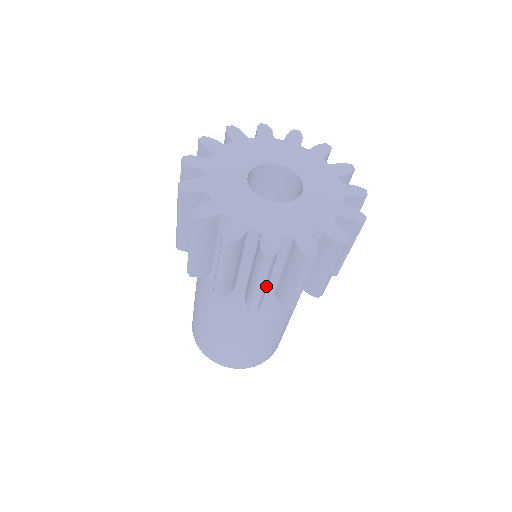
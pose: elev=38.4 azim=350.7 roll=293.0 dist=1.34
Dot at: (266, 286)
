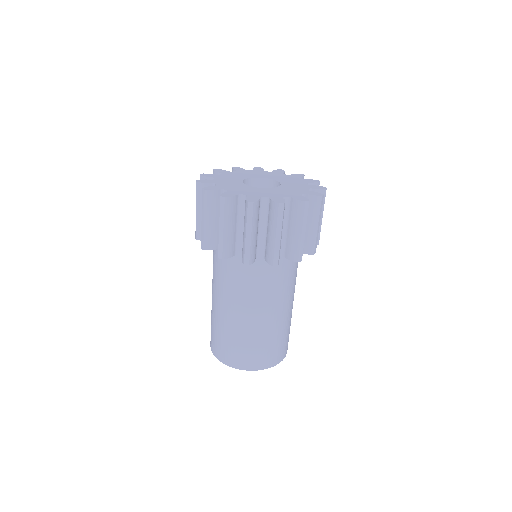
Dot at: occluded
